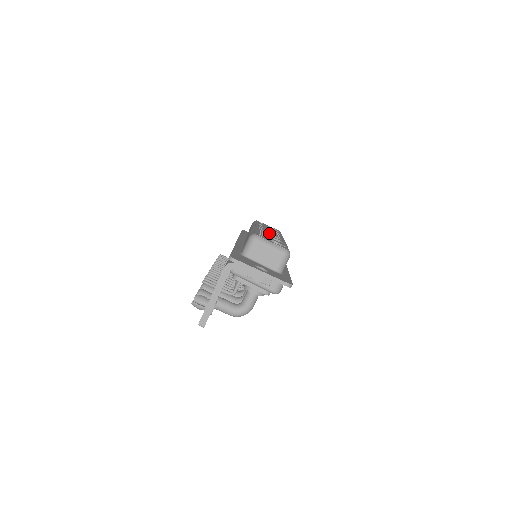
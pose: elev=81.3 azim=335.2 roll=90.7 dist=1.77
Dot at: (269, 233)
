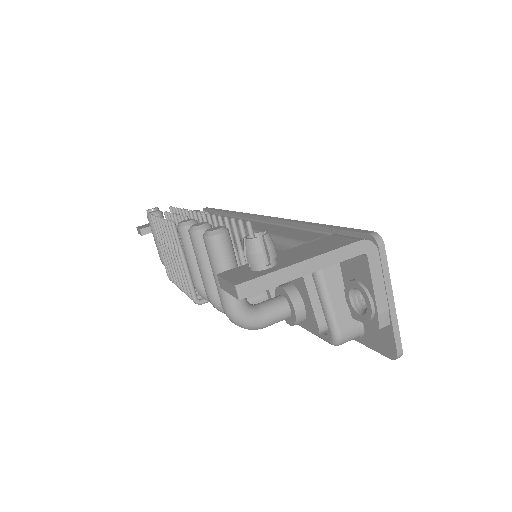
Dot at: occluded
